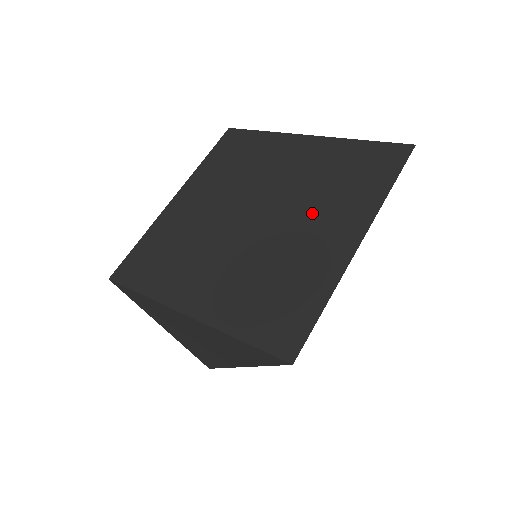
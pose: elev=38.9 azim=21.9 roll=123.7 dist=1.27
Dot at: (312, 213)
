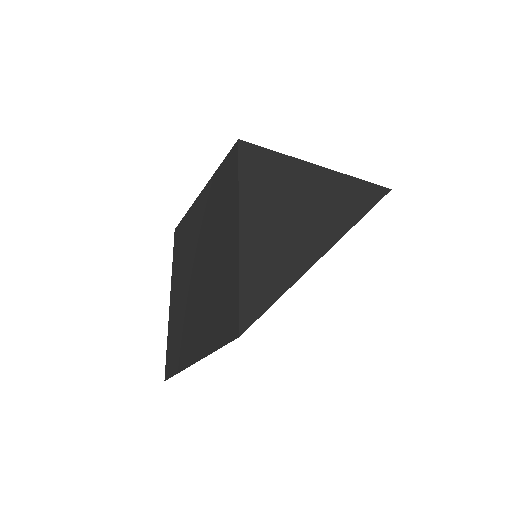
Dot at: (202, 310)
